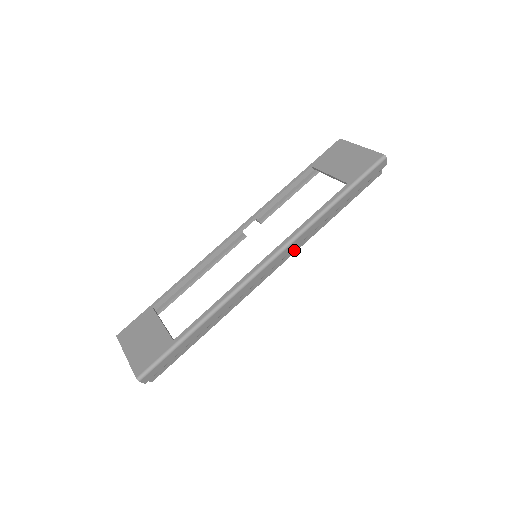
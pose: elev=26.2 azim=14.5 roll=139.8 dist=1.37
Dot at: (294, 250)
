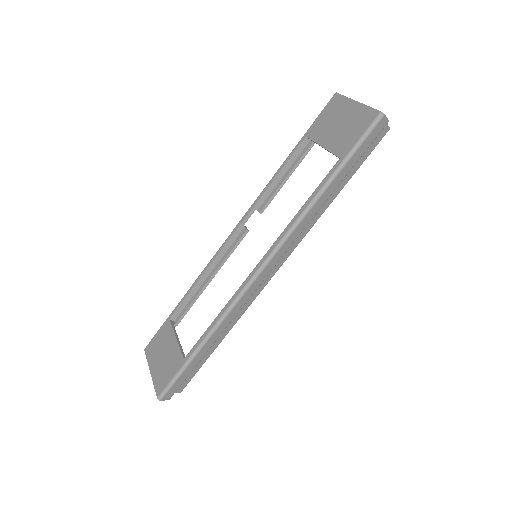
Dot at: (296, 242)
